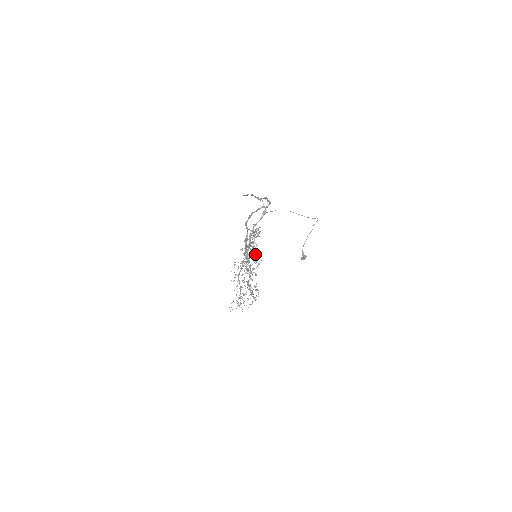
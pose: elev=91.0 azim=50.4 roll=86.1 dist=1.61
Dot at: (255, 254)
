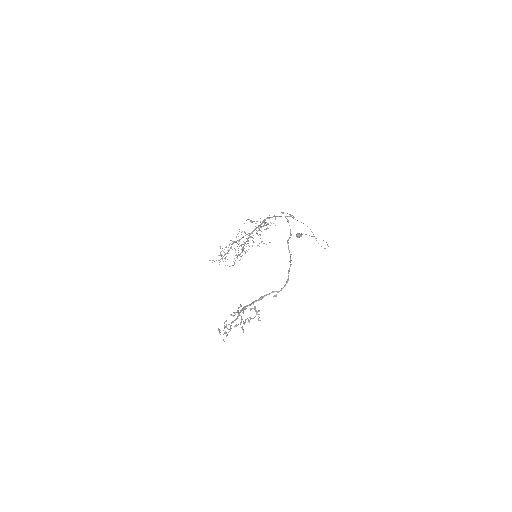
Dot at: (260, 230)
